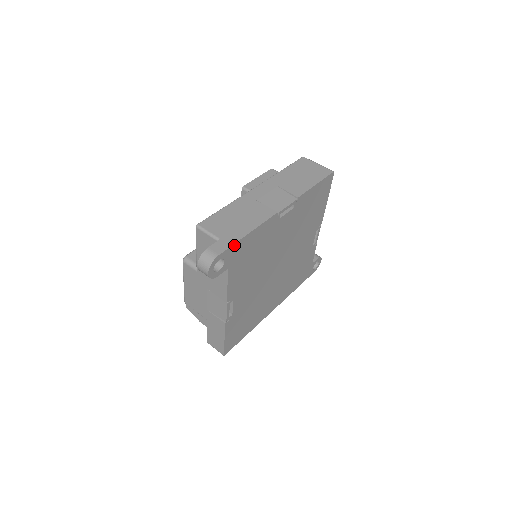
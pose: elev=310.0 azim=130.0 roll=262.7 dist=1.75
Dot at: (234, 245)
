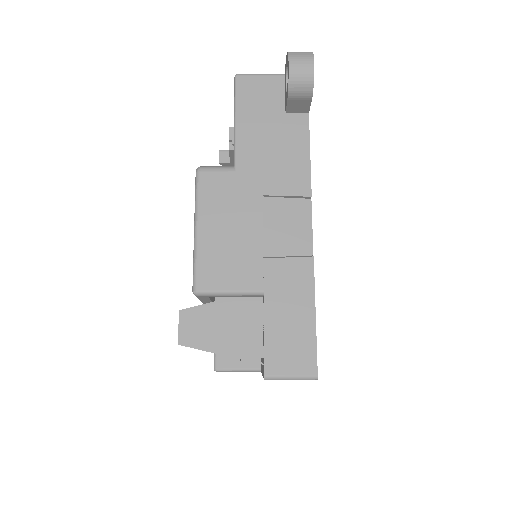
Dot at: occluded
